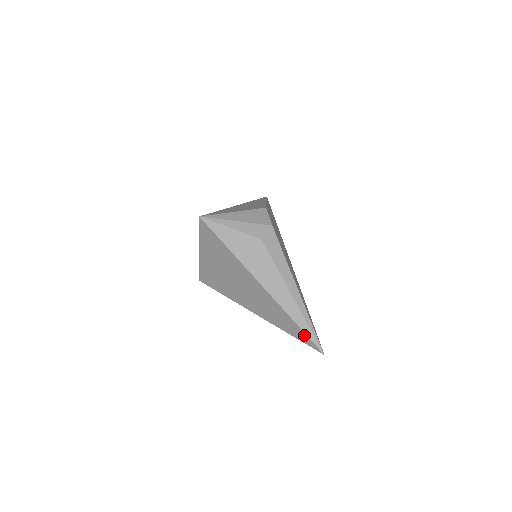
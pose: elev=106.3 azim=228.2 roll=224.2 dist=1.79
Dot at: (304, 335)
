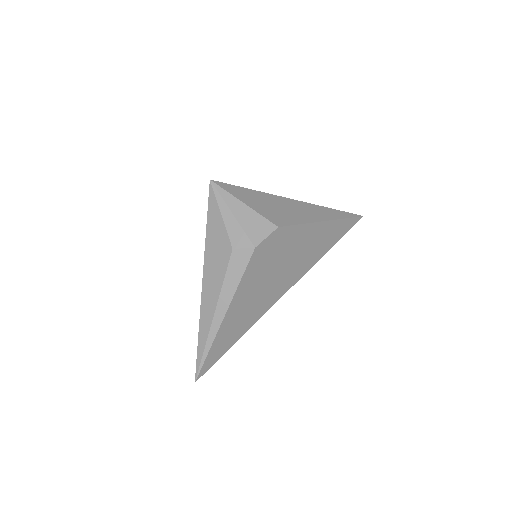
Dot at: (197, 352)
